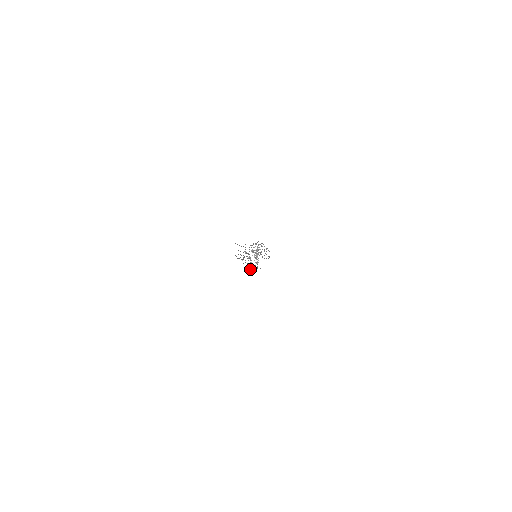
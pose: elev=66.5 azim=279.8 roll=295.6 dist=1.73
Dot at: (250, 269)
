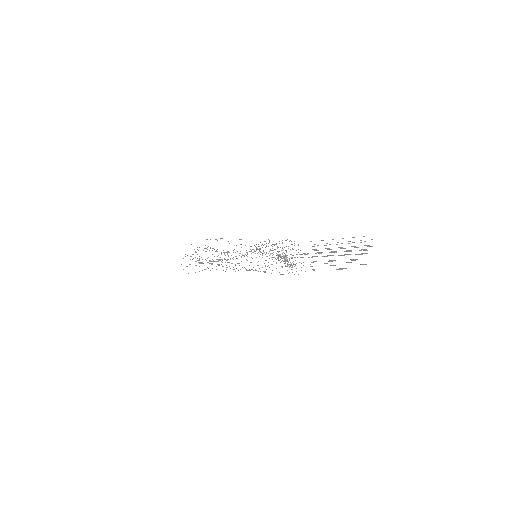
Dot at: occluded
